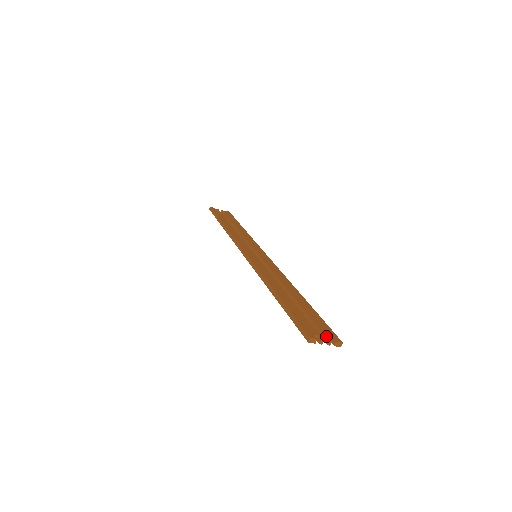
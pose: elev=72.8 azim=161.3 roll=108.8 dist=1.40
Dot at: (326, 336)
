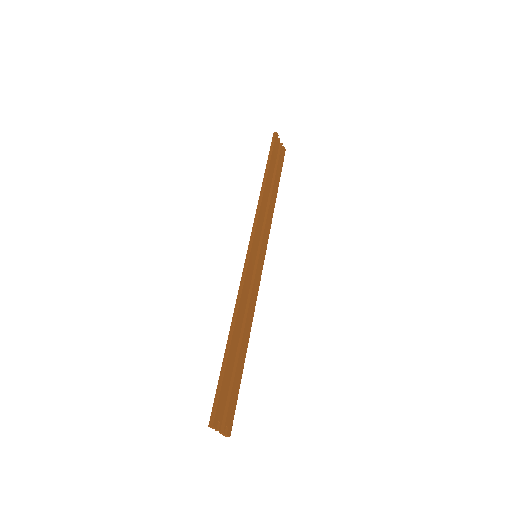
Dot at: (225, 425)
